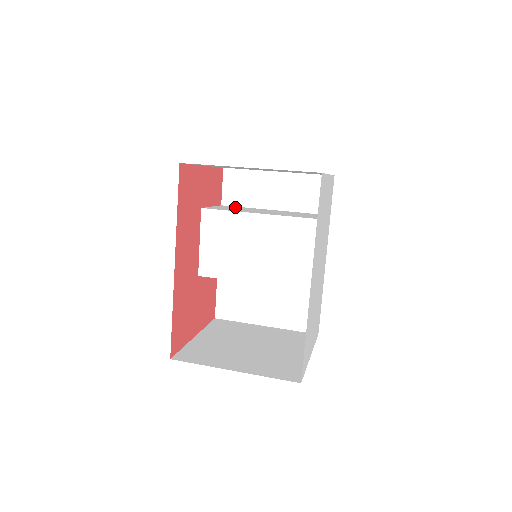
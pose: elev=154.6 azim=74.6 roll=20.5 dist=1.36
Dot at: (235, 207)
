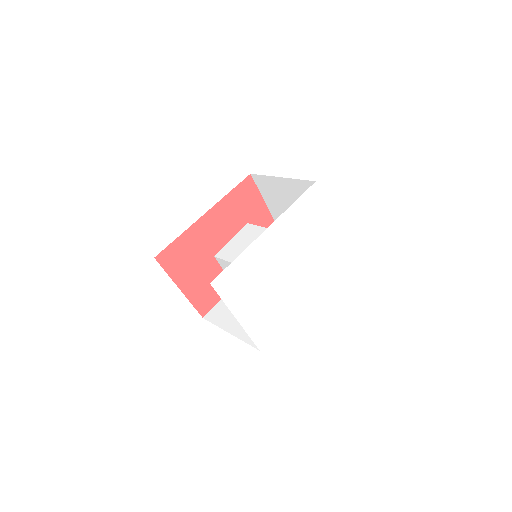
Dot at: occluded
